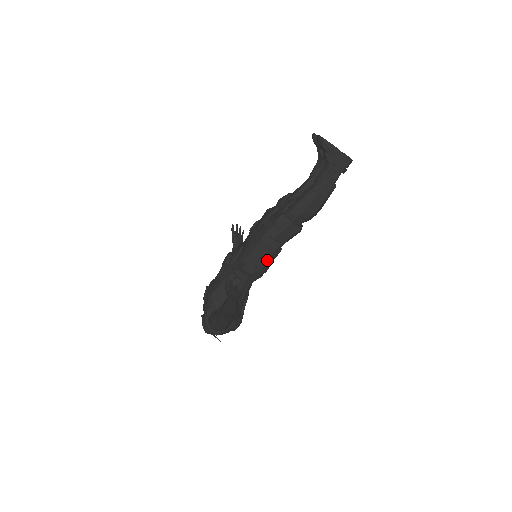
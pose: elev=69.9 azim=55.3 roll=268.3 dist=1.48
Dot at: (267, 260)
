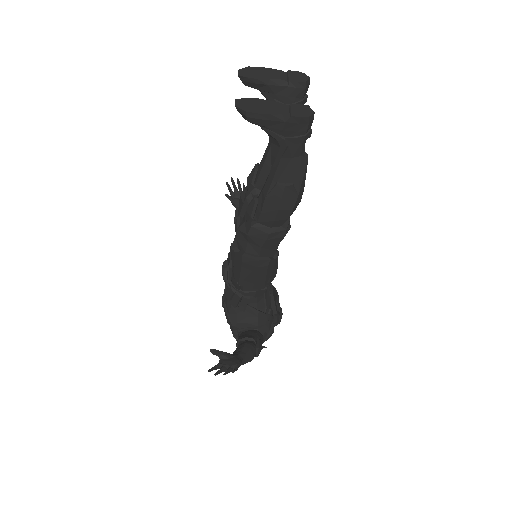
Dot at: (264, 277)
